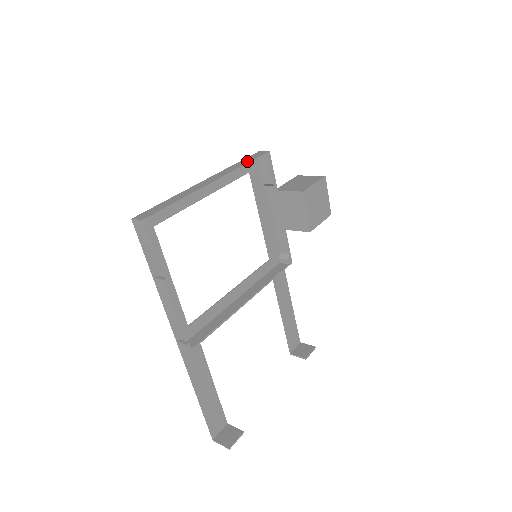
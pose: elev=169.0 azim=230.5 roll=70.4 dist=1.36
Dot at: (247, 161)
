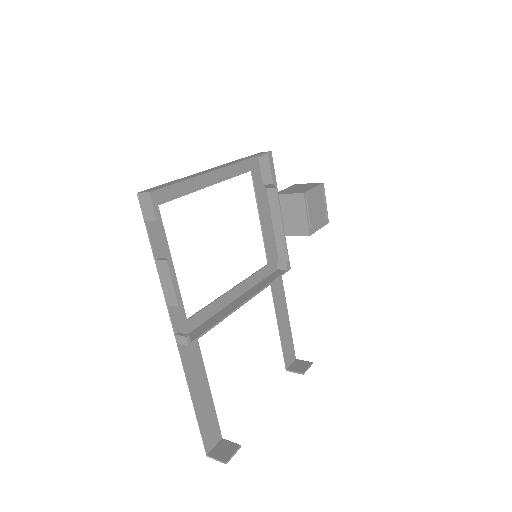
Dot at: (250, 157)
